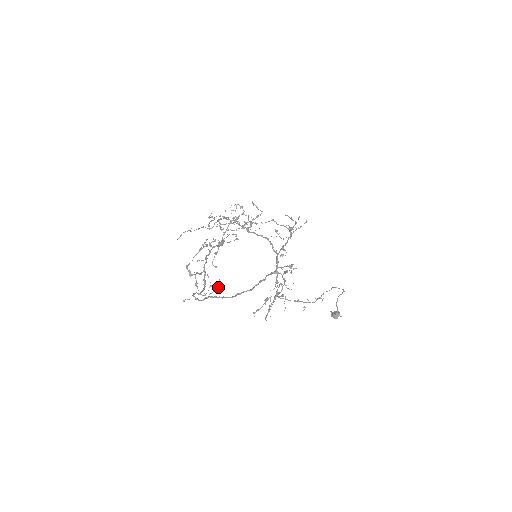
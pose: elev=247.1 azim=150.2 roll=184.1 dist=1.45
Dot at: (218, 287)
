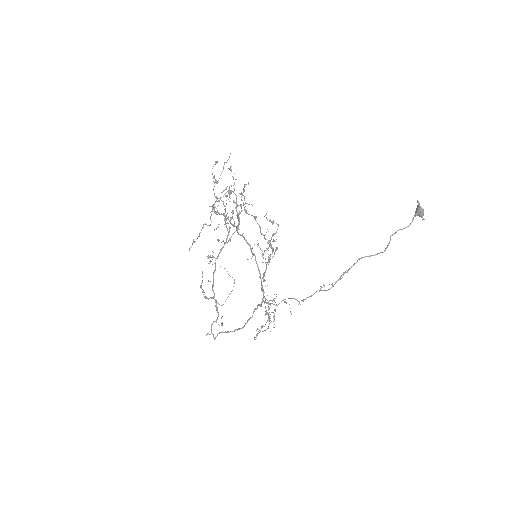
Dot at: (222, 323)
